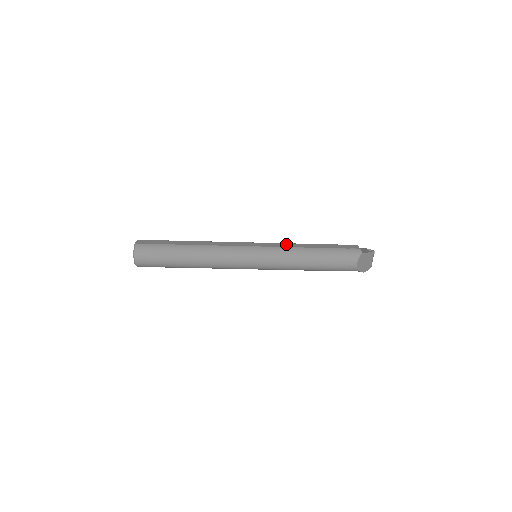
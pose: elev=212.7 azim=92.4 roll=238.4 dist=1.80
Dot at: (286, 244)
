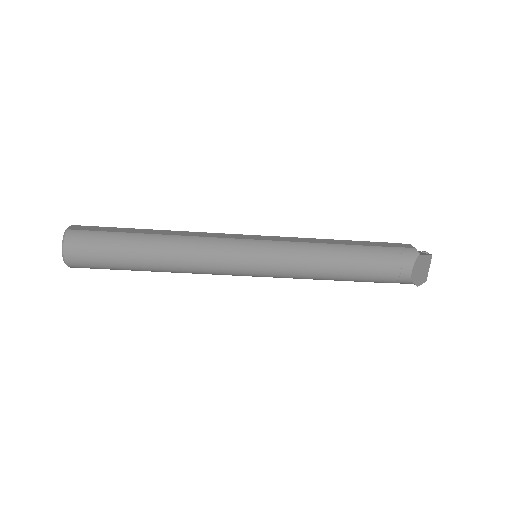
Dot at: (303, 238)
